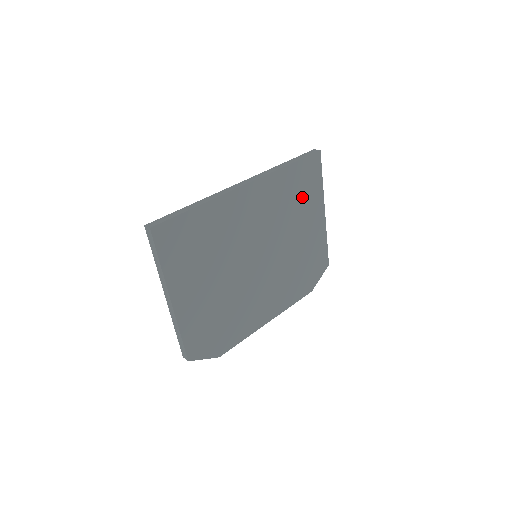
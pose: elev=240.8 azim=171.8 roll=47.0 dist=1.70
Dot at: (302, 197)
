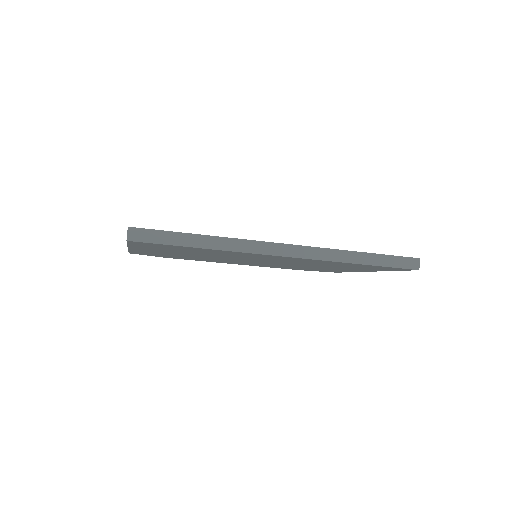
Dot at: (352, 267)
